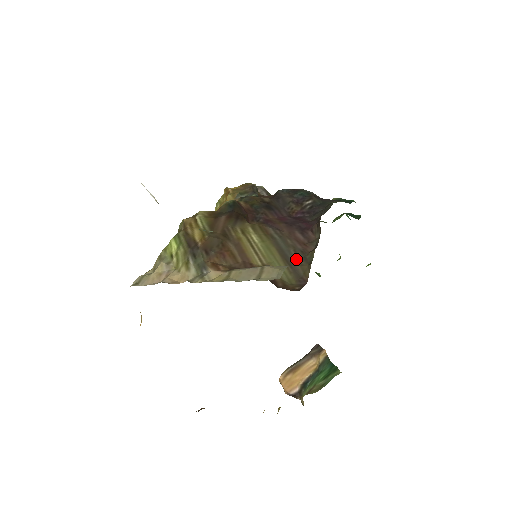
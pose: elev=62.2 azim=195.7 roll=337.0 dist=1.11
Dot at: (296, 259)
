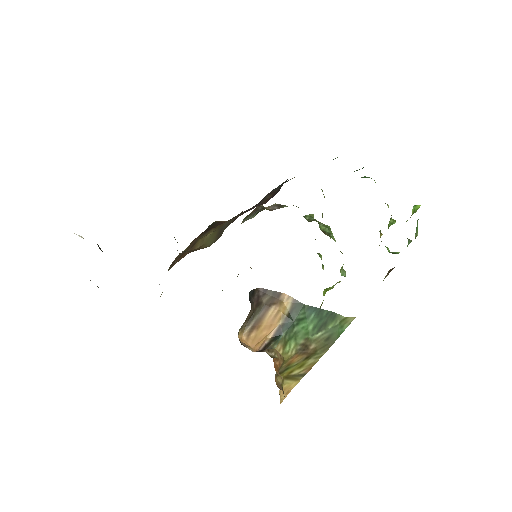
Dot at: (226, 227)
